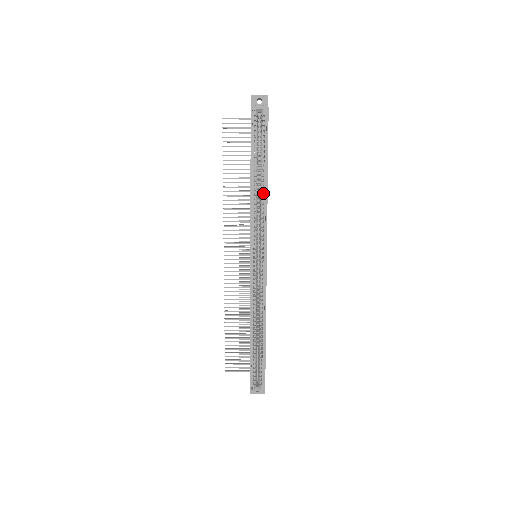
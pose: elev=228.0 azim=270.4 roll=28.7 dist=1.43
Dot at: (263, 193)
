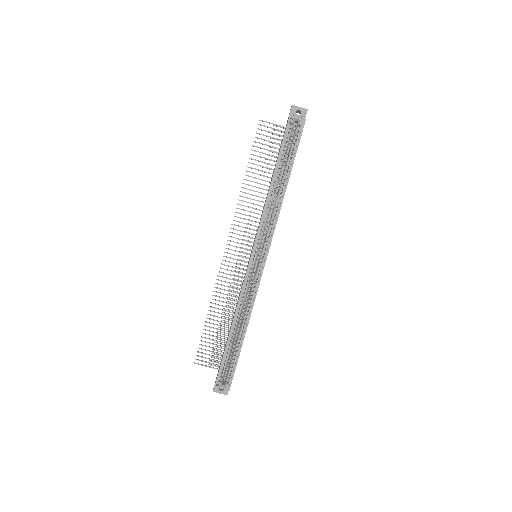
Dot at: (279, 198)
